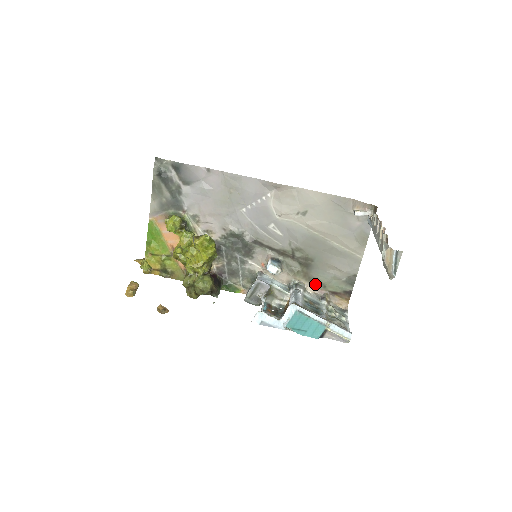
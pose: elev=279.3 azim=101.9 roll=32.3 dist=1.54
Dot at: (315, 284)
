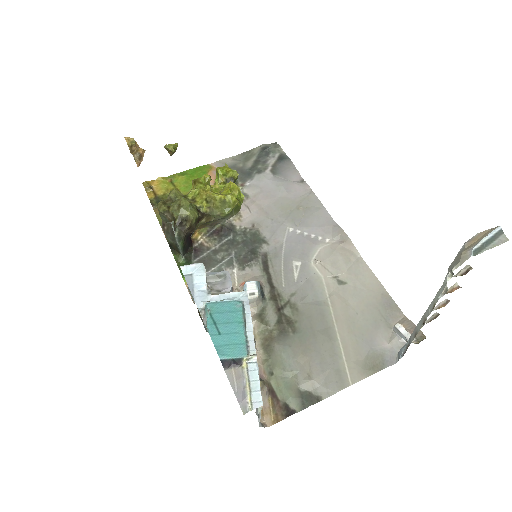
Dot at: (265, 359)
